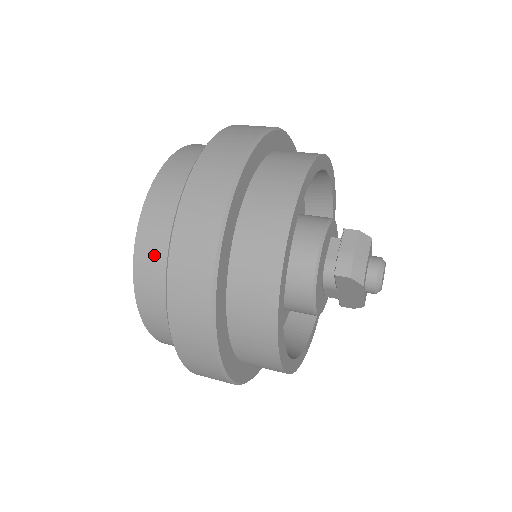
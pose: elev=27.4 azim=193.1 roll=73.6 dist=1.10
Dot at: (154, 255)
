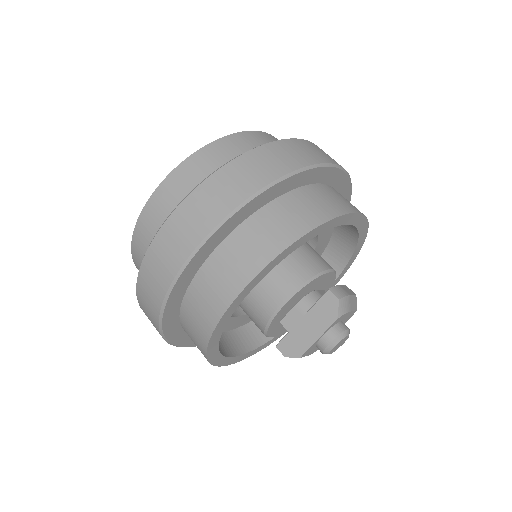
Dot at: (254, 143)
